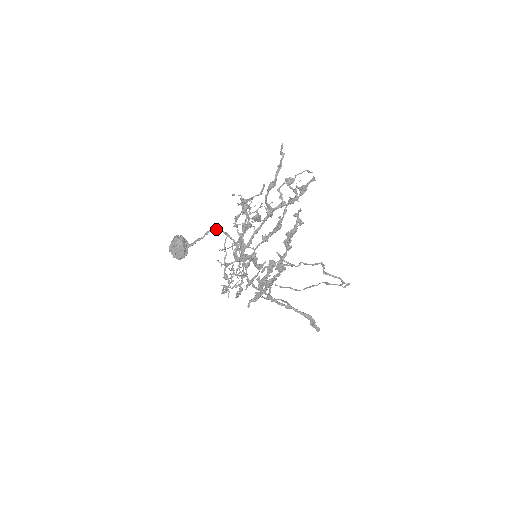
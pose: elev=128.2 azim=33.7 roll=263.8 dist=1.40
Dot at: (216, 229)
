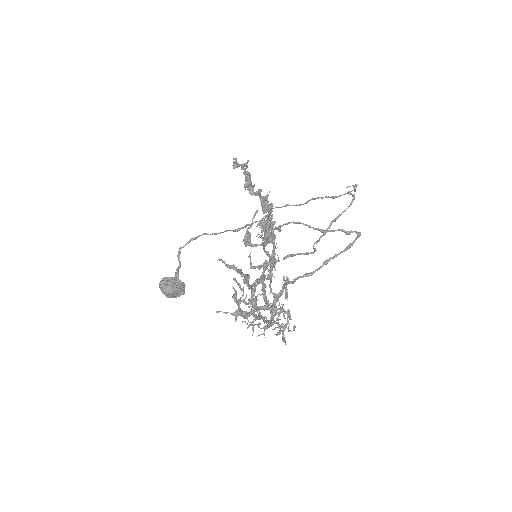
Dot at: occluded
